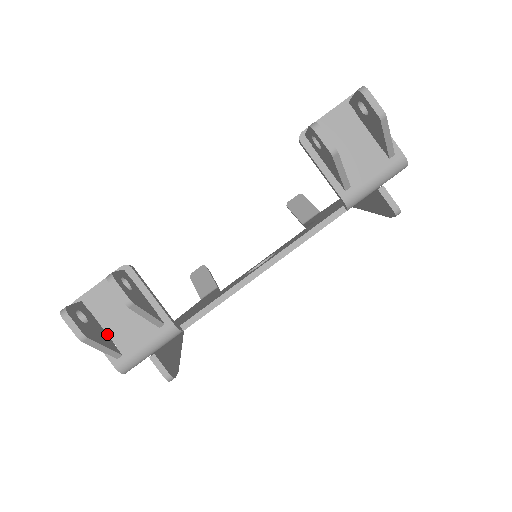
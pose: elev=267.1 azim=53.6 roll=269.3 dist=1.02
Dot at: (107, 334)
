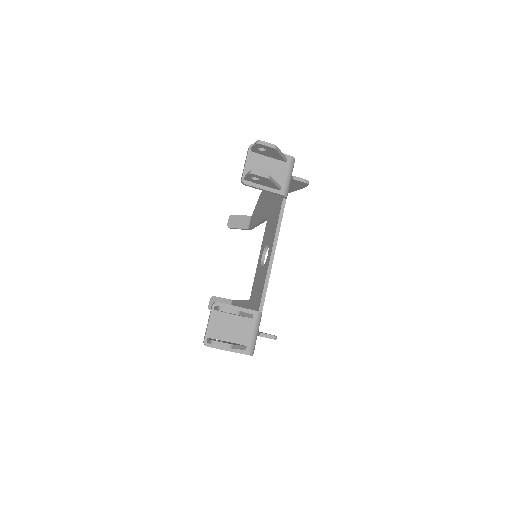
Dot at: occluded
